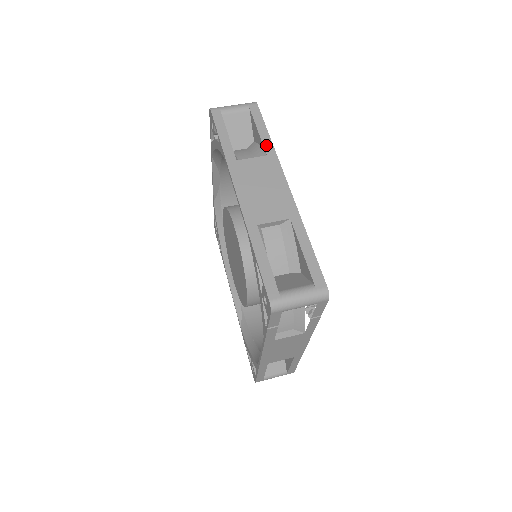
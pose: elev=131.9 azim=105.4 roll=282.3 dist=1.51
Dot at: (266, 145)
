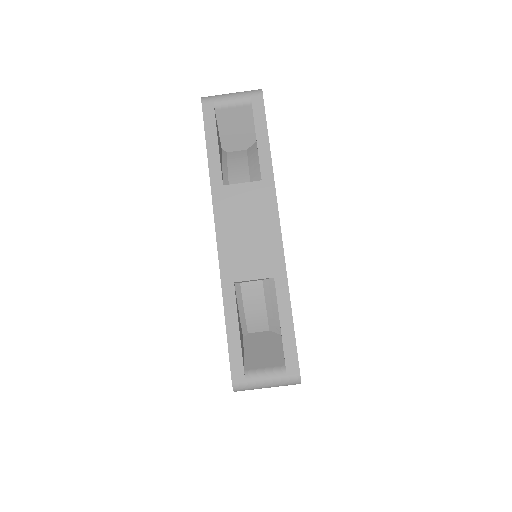
Dot at: occluded
